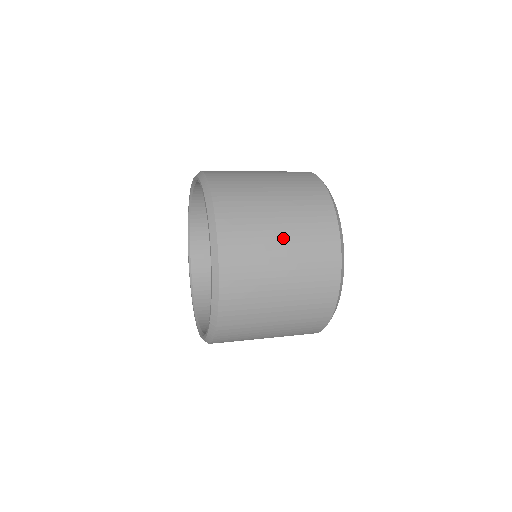
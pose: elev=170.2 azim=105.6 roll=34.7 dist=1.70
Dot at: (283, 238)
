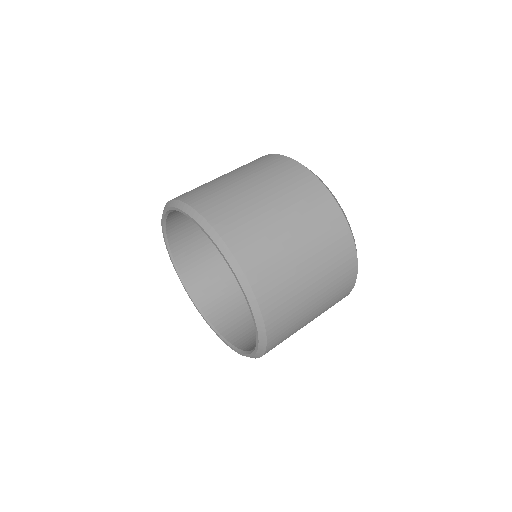
Dot at: occluded
